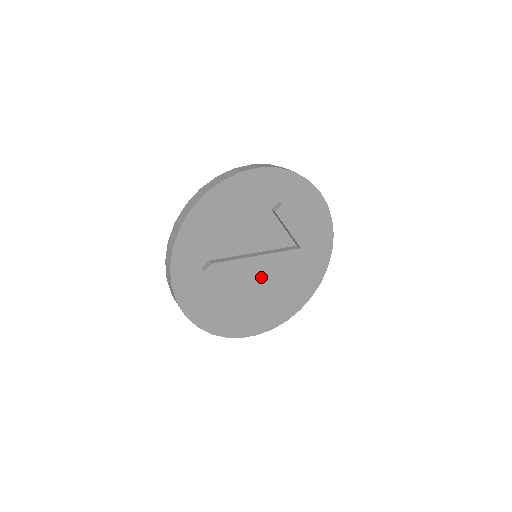
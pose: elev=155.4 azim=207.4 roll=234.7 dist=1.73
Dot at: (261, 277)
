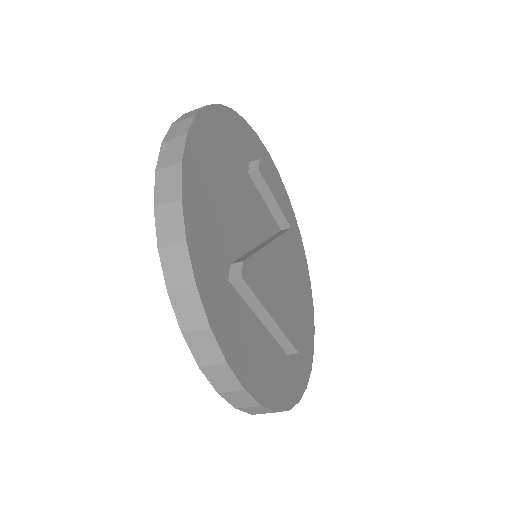
Dot at: (276, 286)
